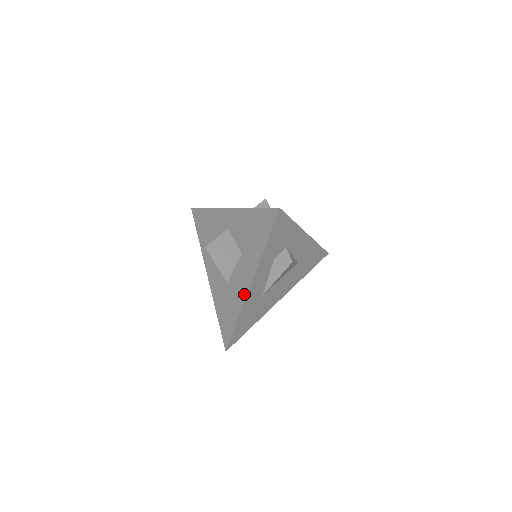
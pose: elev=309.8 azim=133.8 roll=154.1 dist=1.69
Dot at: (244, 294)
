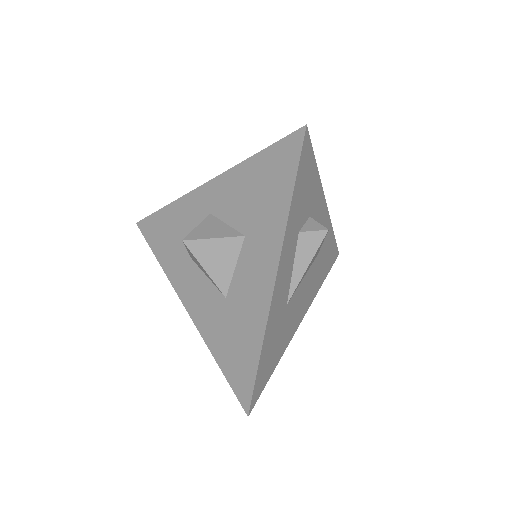
Dot at: (265, 298)
